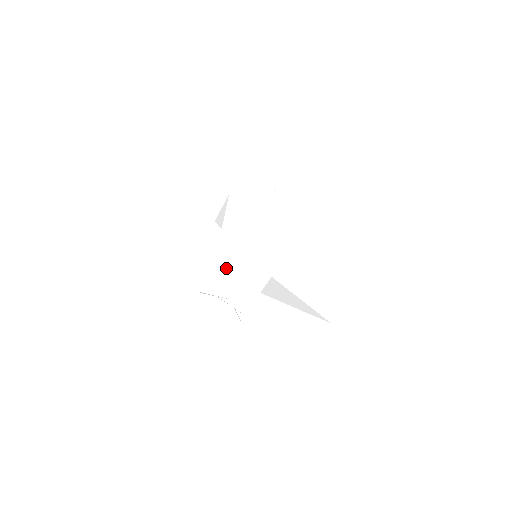
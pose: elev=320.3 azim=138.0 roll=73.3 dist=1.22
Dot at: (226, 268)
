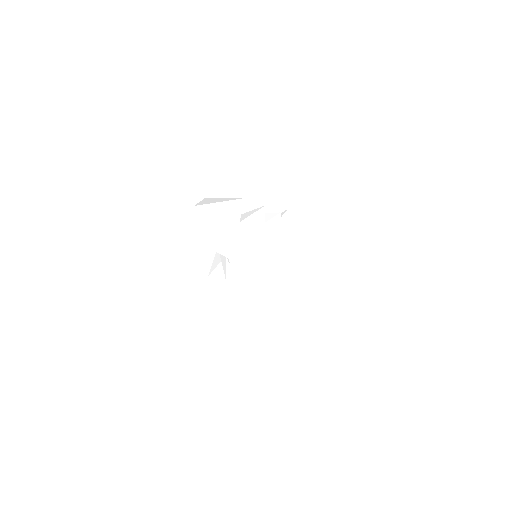
Dot at: (250, 251)
